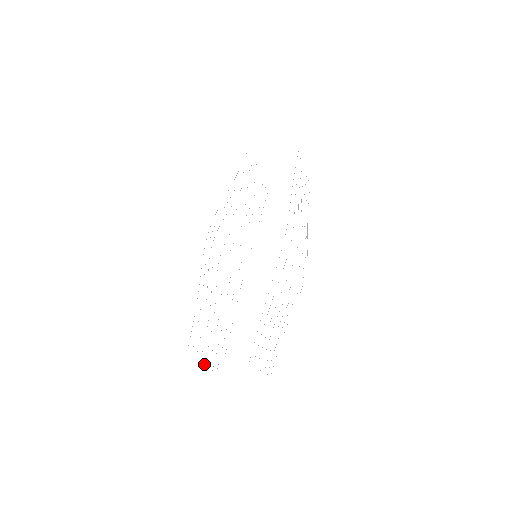
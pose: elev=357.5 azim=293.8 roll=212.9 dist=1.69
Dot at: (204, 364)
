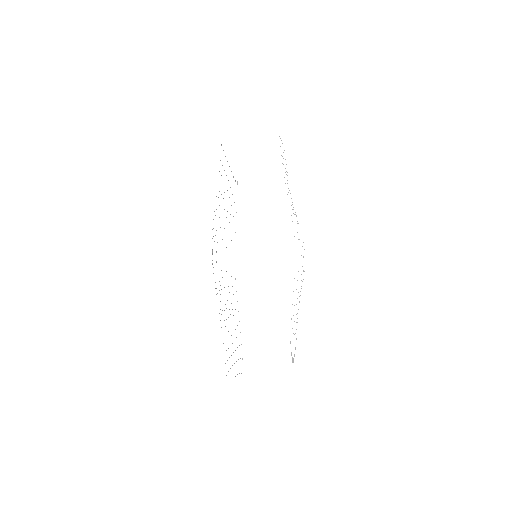
Dot at: (235, 376)
